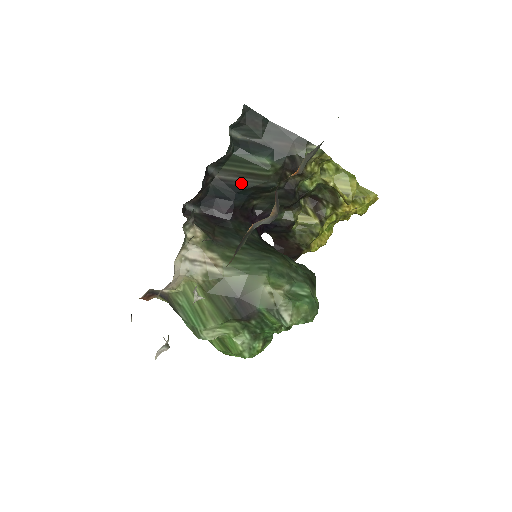
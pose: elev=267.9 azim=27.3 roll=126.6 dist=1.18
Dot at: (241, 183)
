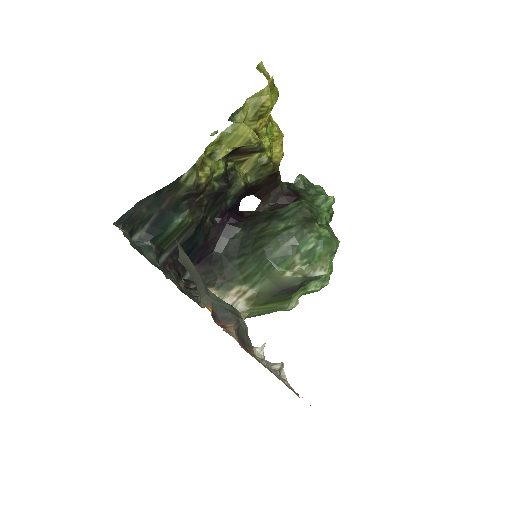
Dot at: (186, 238)
